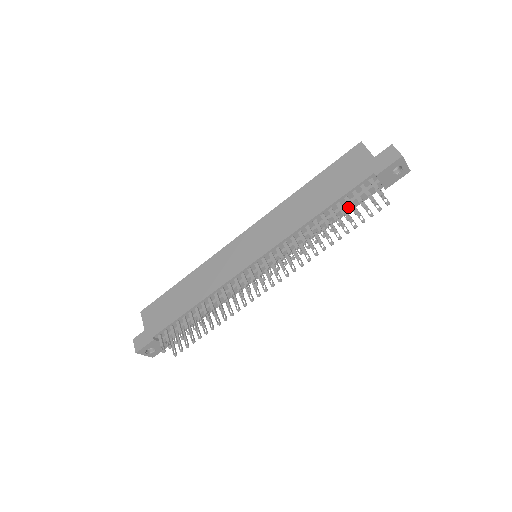
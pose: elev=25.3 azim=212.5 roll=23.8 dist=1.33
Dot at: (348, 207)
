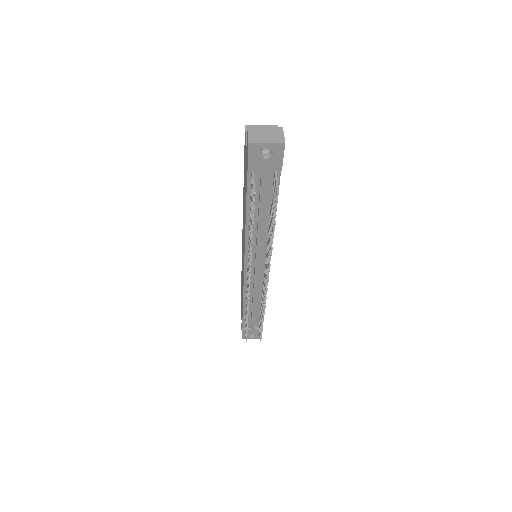
Dot at: (263, 203)
